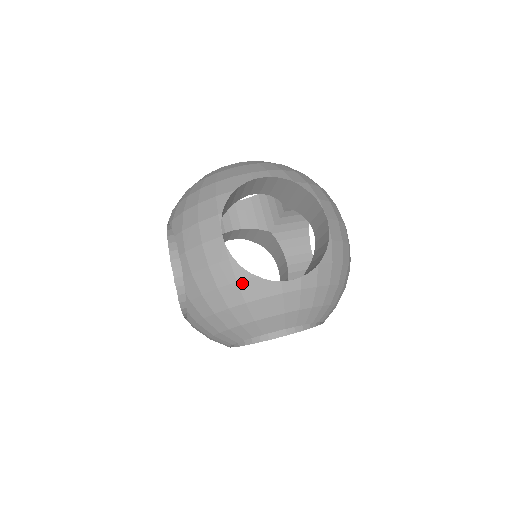
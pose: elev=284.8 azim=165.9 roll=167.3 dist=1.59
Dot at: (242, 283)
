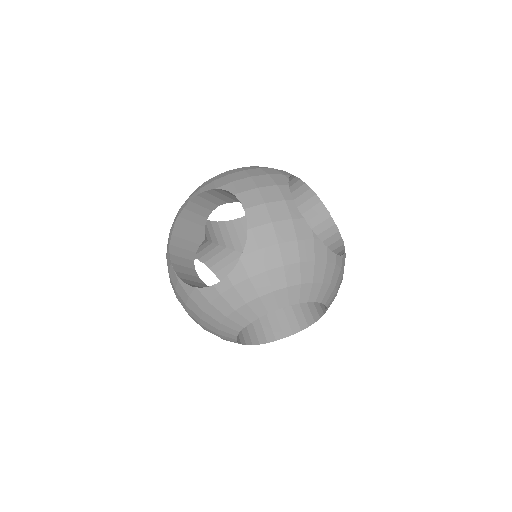
Dot at: (192, 296)
